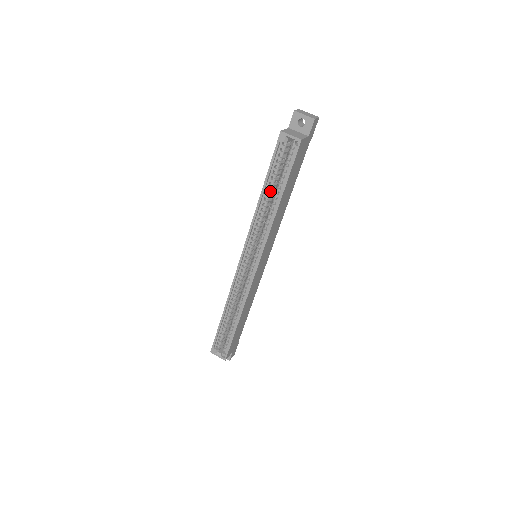
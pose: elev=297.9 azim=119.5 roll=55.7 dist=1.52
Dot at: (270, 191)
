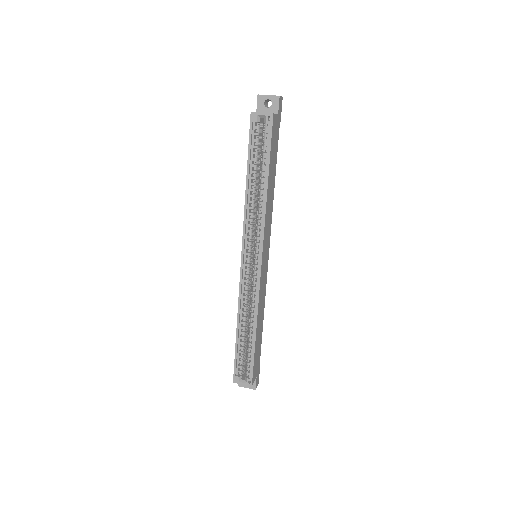
Dot at: (255, 177)
